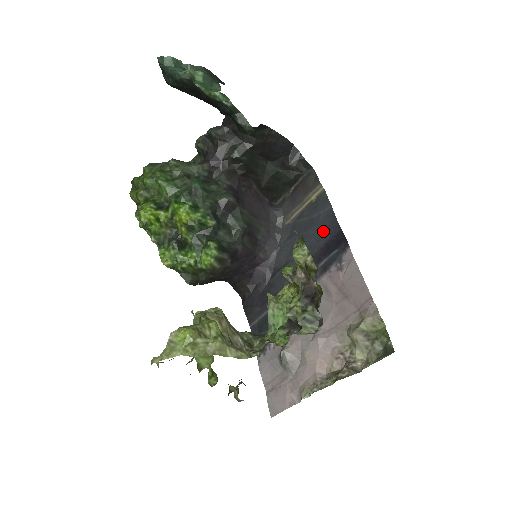
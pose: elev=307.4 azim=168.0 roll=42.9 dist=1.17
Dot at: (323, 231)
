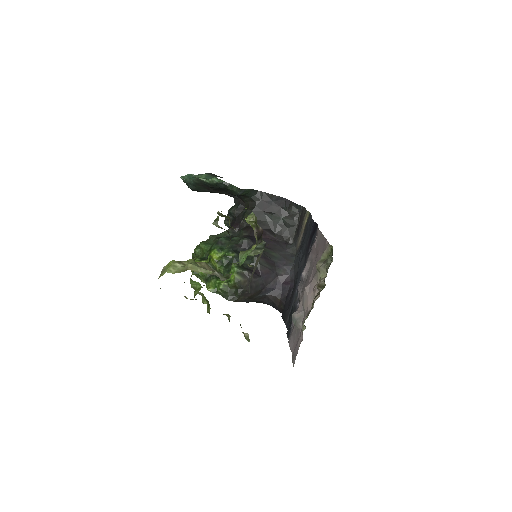
Dot at: (308, 232)
